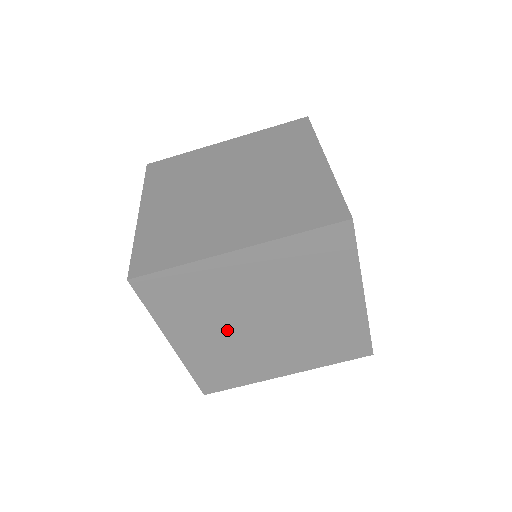
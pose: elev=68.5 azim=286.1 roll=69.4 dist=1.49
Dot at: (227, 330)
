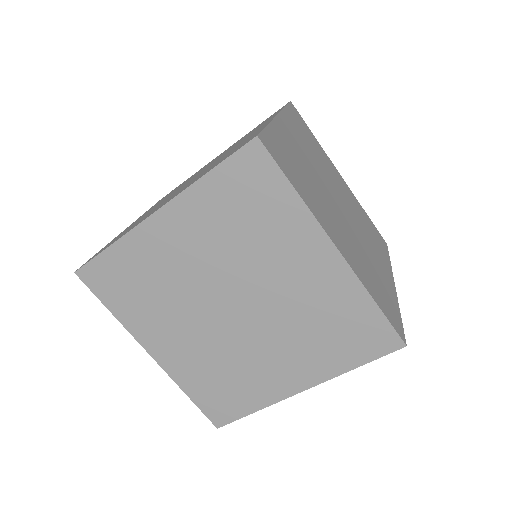
Dot at: occluded
